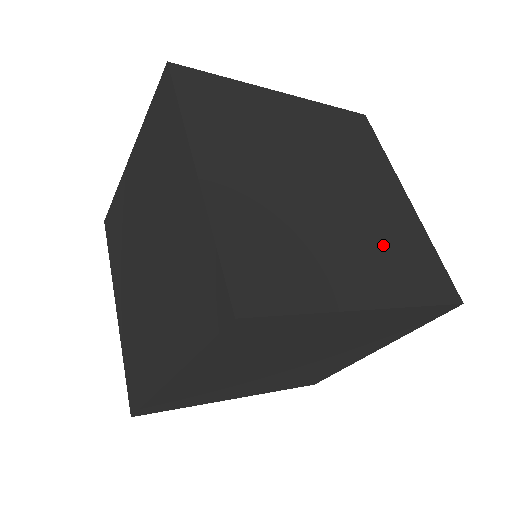
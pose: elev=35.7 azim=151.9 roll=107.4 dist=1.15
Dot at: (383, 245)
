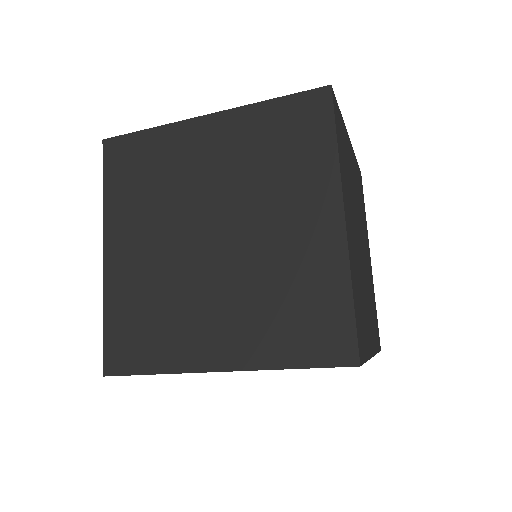
Dot at: (371, 301)
